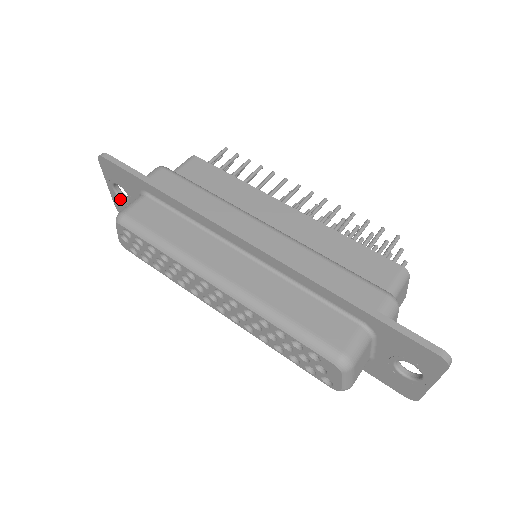
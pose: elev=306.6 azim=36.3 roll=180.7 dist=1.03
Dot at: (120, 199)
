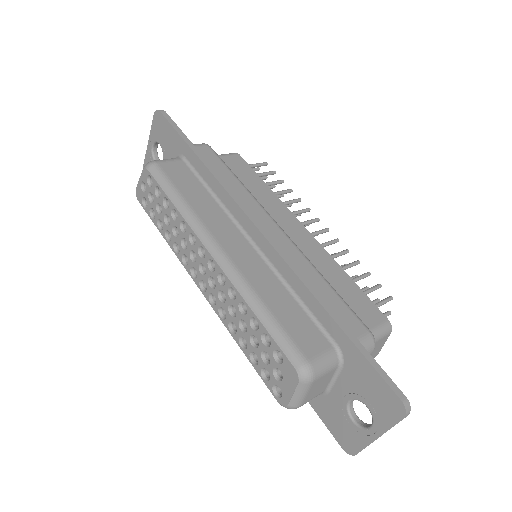
Dot at: (153, 159)
